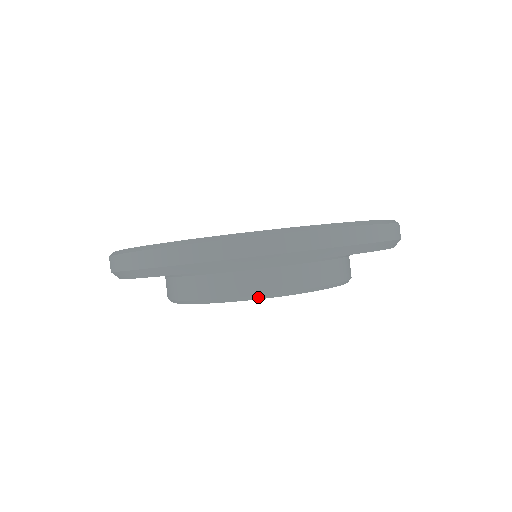
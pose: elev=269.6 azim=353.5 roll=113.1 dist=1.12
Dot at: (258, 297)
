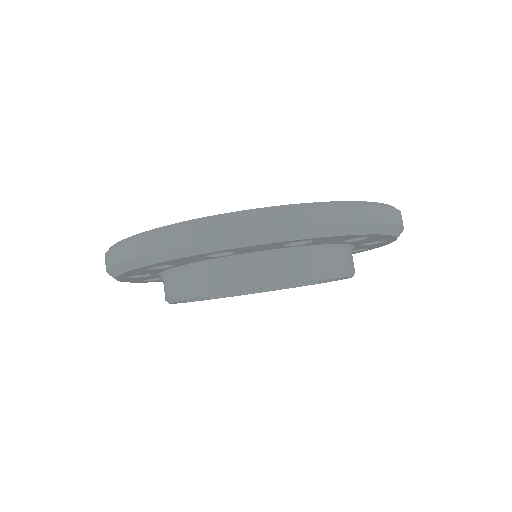
Dot at: (245, 288)
